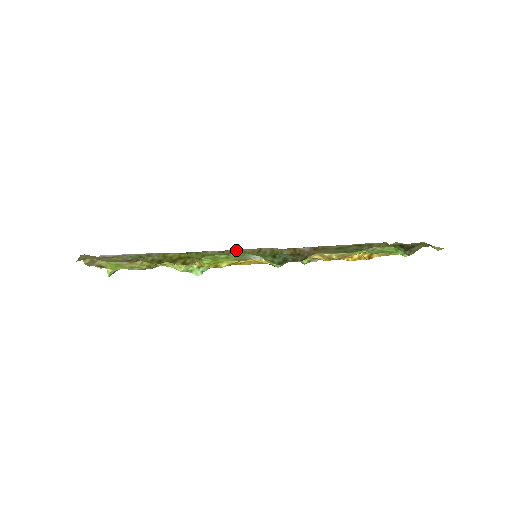
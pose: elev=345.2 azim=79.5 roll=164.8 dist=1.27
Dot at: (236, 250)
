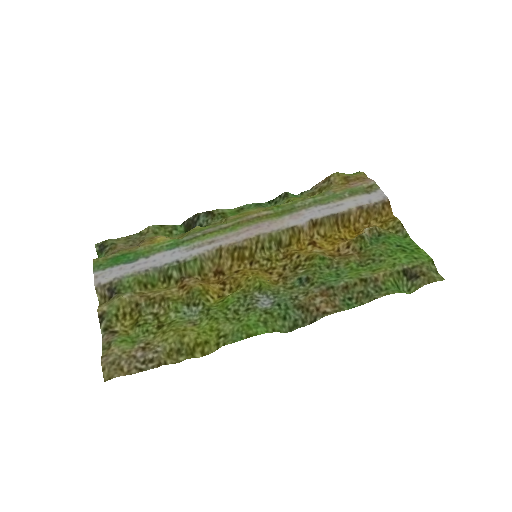
Dot at: (233, 245)
